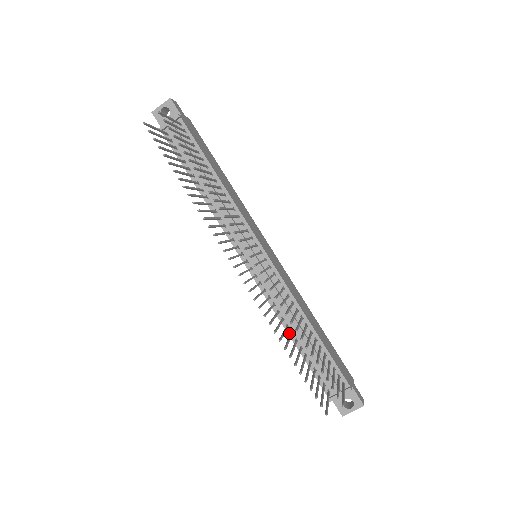
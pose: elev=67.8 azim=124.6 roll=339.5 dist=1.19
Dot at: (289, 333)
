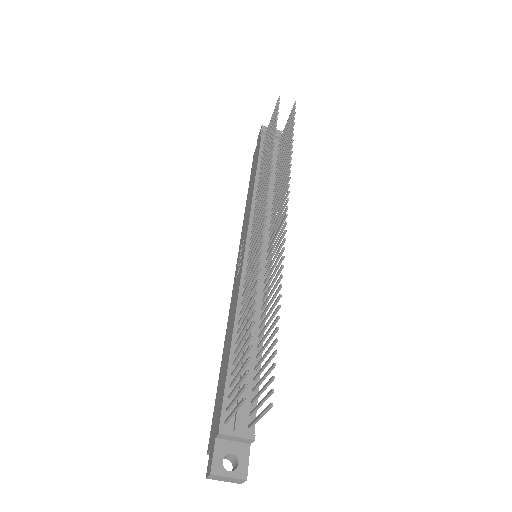
Dot at: (235, 331)
